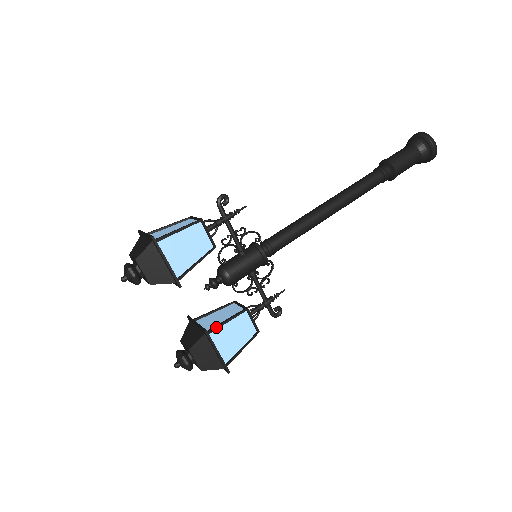
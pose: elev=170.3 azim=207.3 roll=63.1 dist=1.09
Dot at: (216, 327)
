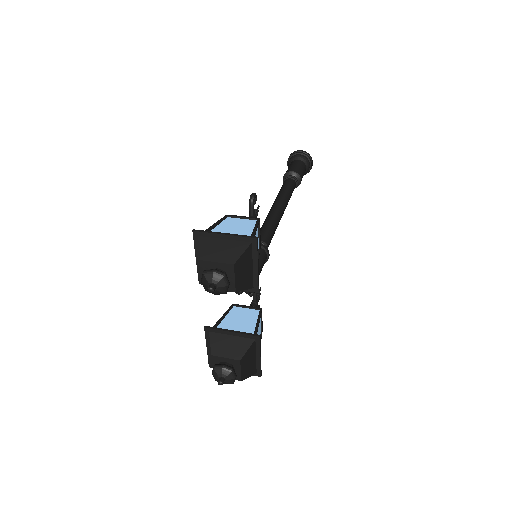
Dot at: (257, 331)
